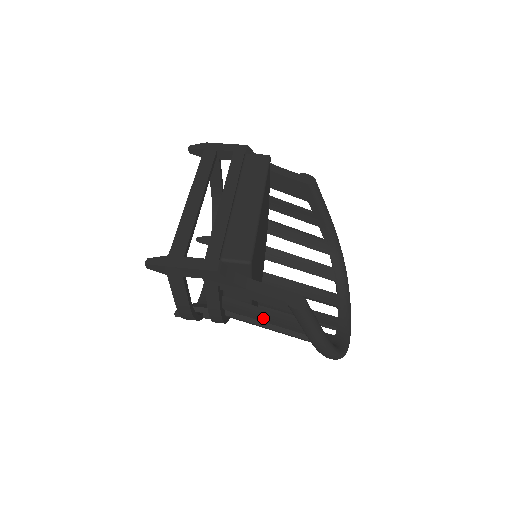
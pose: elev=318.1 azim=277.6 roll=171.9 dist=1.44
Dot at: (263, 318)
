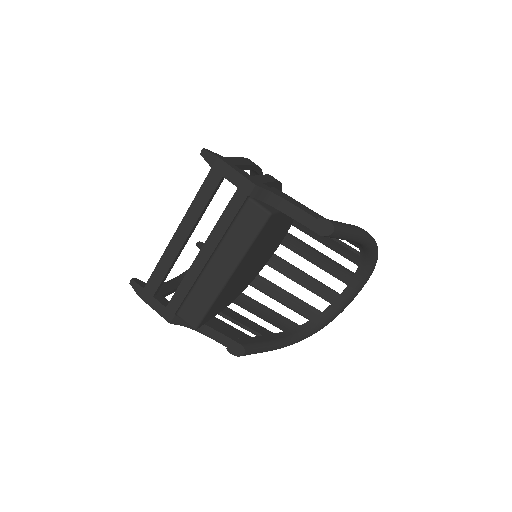
Dot at: occluded
